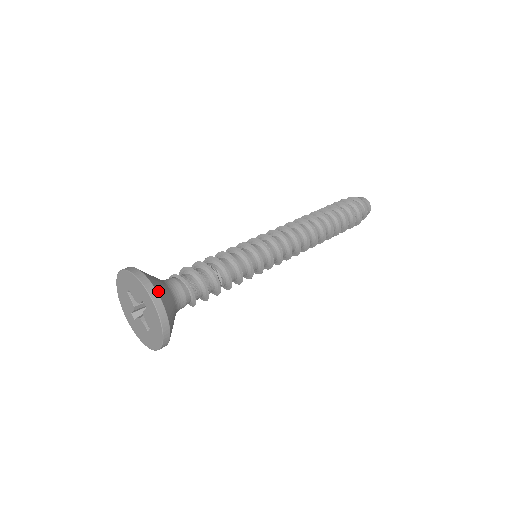
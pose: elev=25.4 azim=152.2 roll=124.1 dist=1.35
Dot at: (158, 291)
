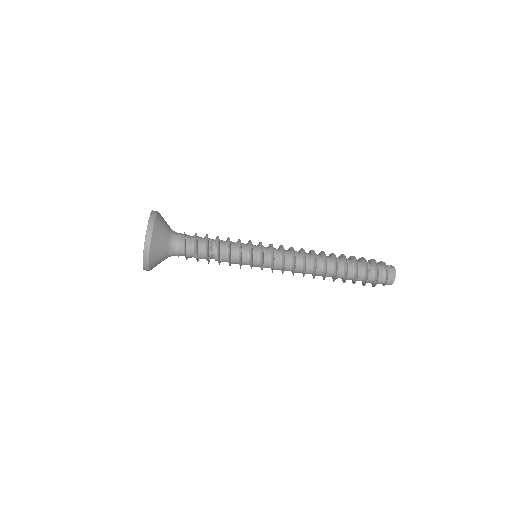
Dot at: (156, 222)
